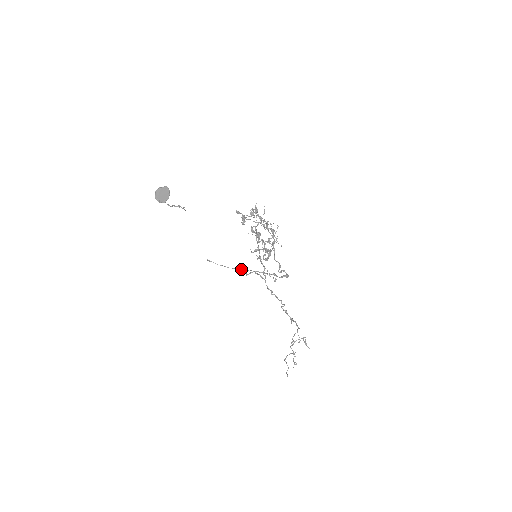
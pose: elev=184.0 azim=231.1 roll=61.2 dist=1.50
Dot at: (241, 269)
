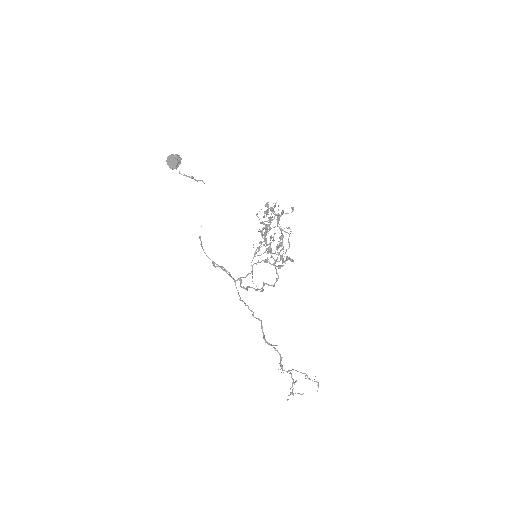
Dot at: (209, 258)
